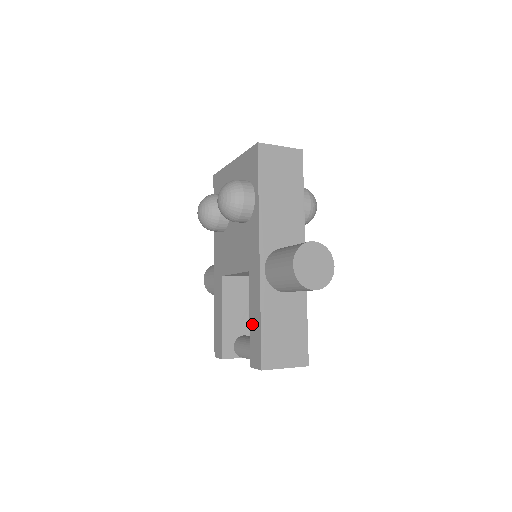
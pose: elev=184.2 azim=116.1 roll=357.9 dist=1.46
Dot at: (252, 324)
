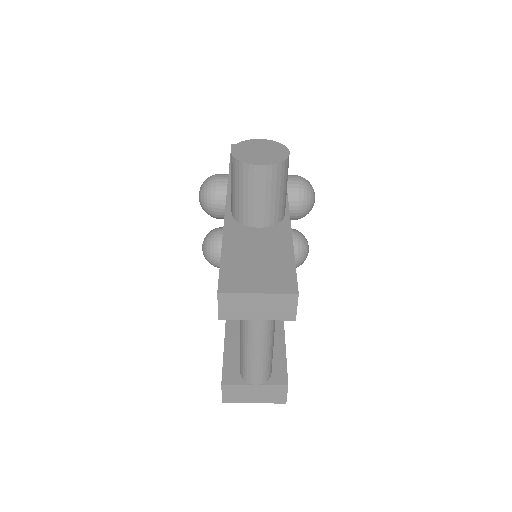
Dot at: occluded
